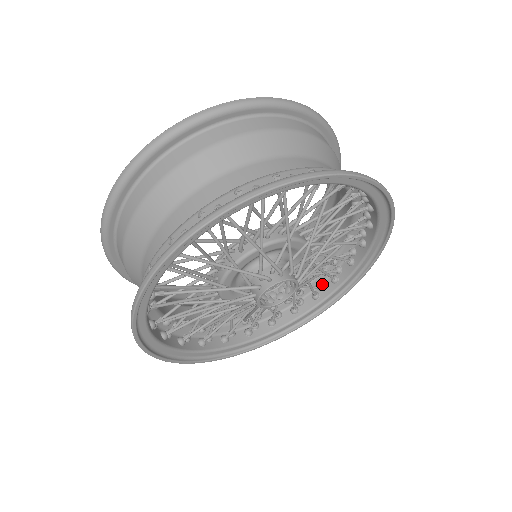
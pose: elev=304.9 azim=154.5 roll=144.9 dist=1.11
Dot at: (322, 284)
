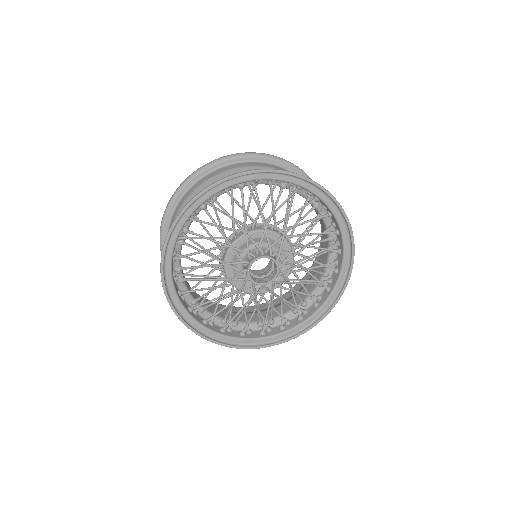
Dot at: (336, 260)
